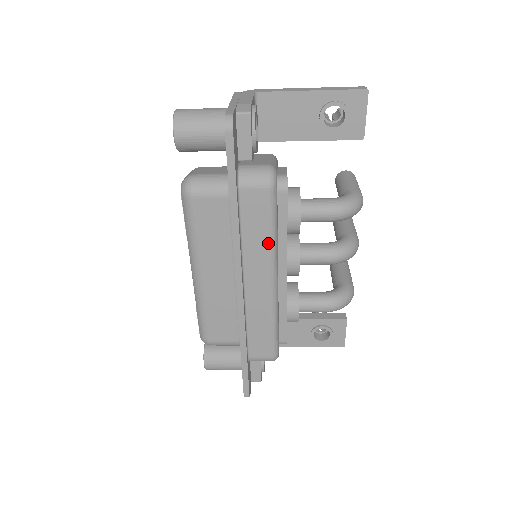
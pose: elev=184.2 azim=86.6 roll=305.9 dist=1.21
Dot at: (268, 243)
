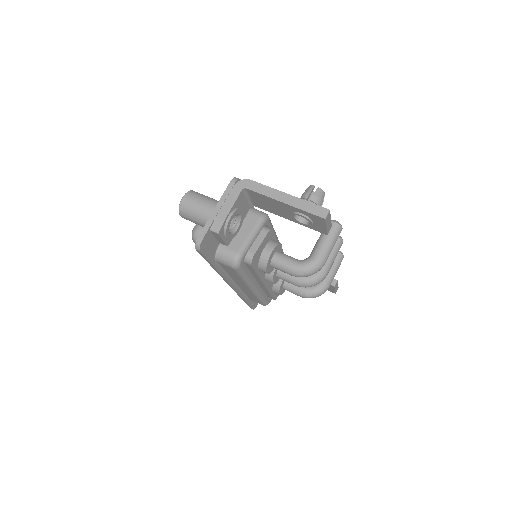
Dot at: (242, 280)
